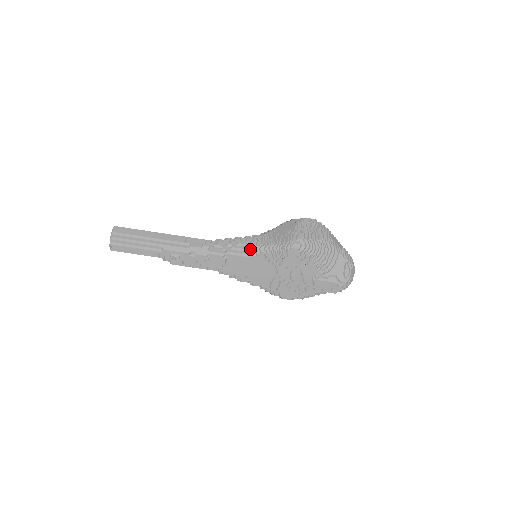
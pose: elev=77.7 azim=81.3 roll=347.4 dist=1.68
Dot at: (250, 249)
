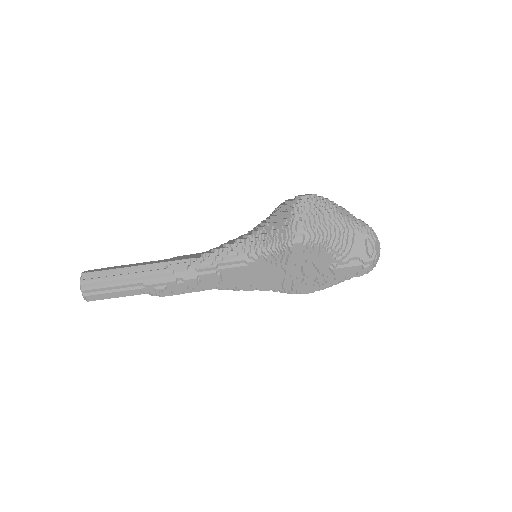
Dot at: (245, 256)
